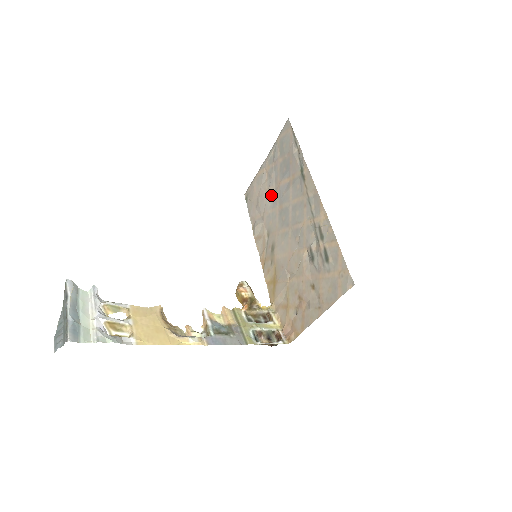
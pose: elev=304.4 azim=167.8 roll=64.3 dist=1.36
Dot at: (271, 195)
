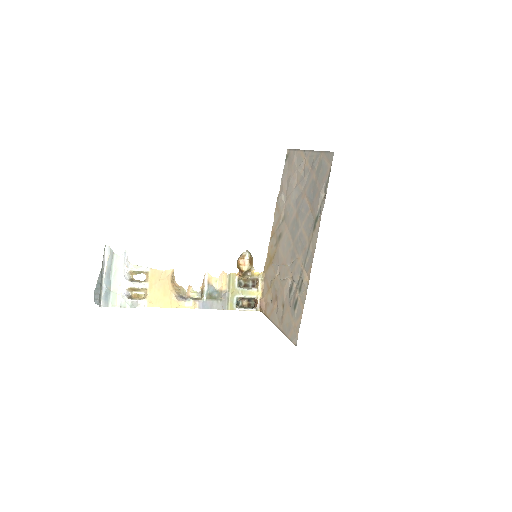
Dot at: (298, 192)
